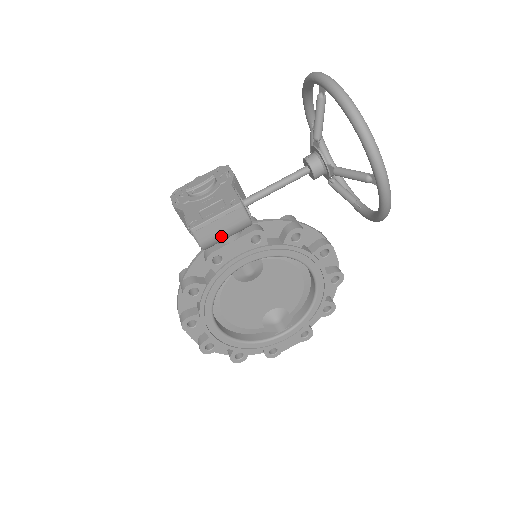
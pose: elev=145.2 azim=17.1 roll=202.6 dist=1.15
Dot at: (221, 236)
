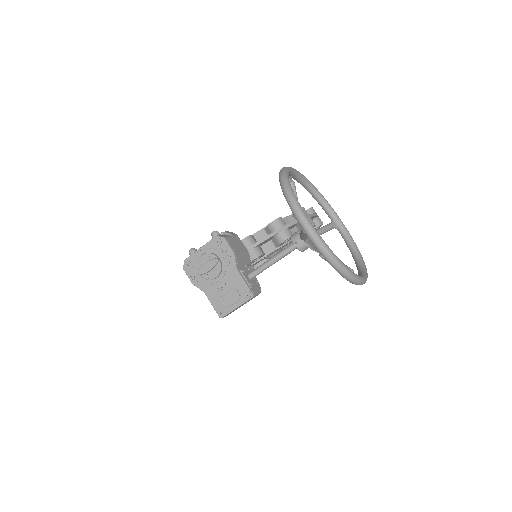
Dot at: occluded
